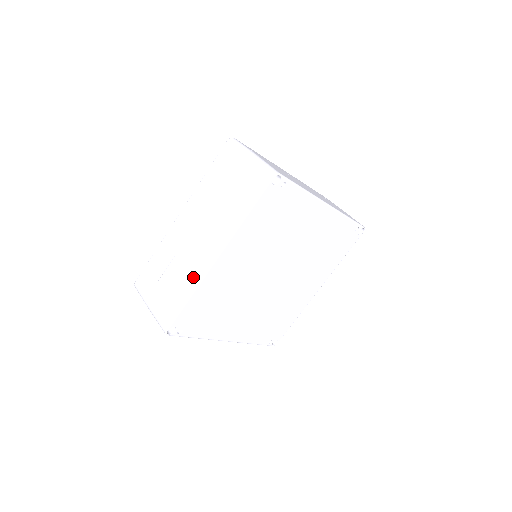
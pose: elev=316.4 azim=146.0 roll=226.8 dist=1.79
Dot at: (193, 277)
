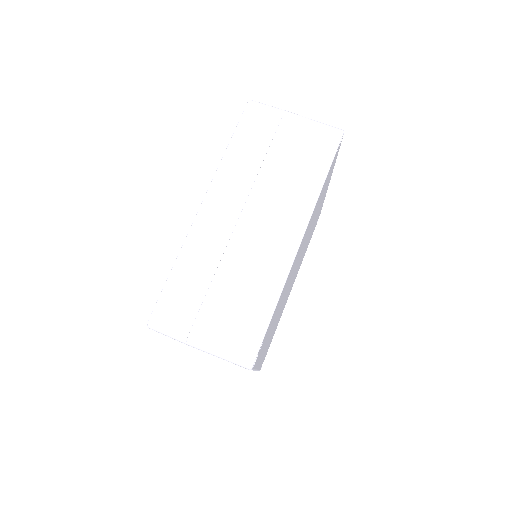
Dot at: occluded
